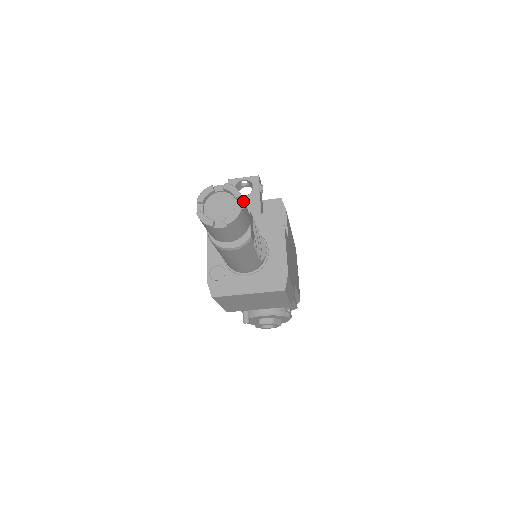
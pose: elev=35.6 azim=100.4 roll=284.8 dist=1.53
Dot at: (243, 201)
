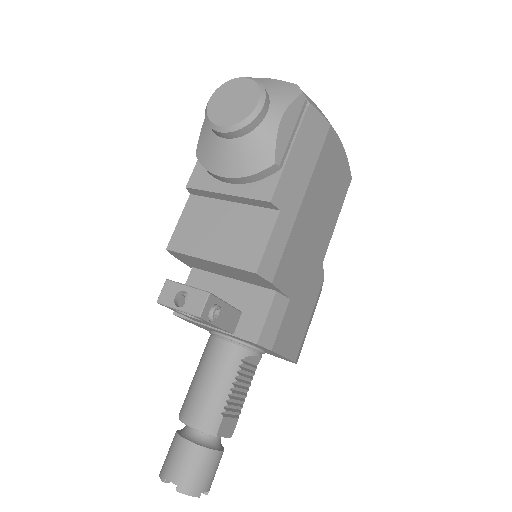
Dot at: (205, 491)
